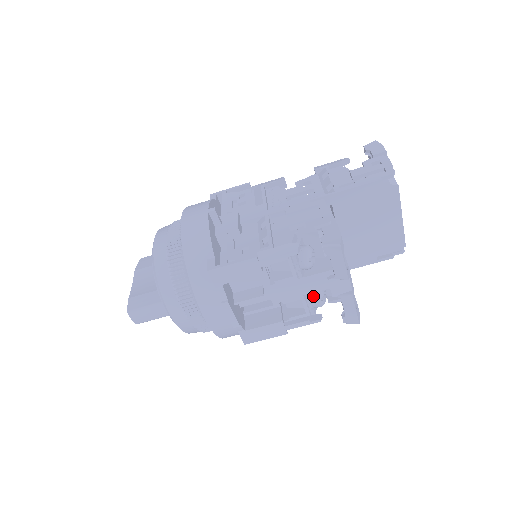
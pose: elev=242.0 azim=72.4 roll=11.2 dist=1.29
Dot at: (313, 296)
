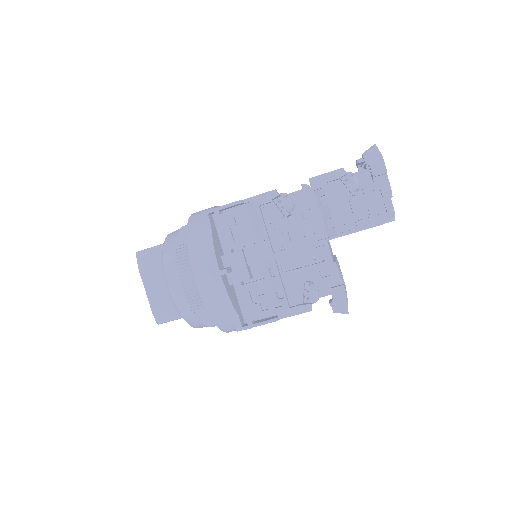
Dot at: occluded
